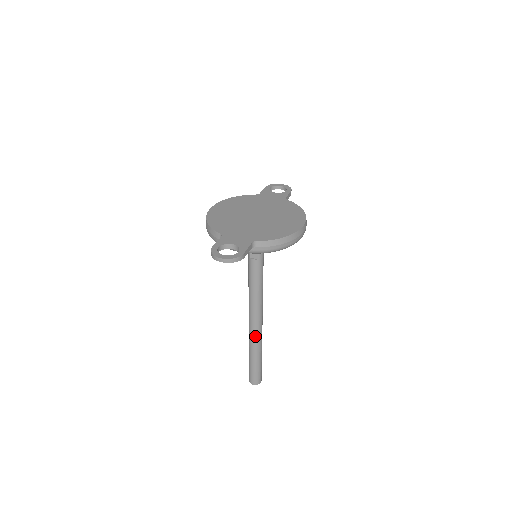
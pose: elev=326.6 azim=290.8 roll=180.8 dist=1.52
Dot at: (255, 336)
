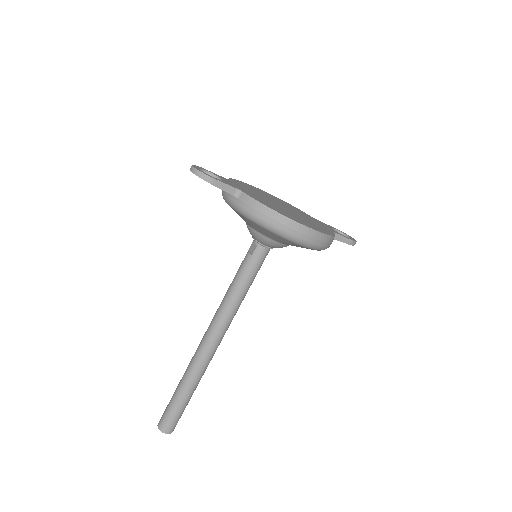
Dot at: (196, 357)
